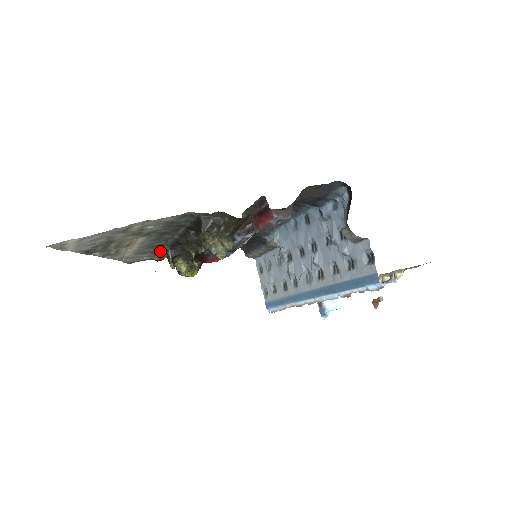
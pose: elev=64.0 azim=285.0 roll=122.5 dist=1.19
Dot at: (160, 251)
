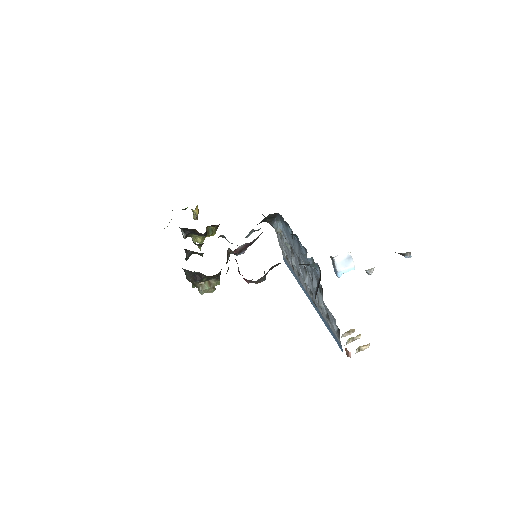
Dot at: occluded
